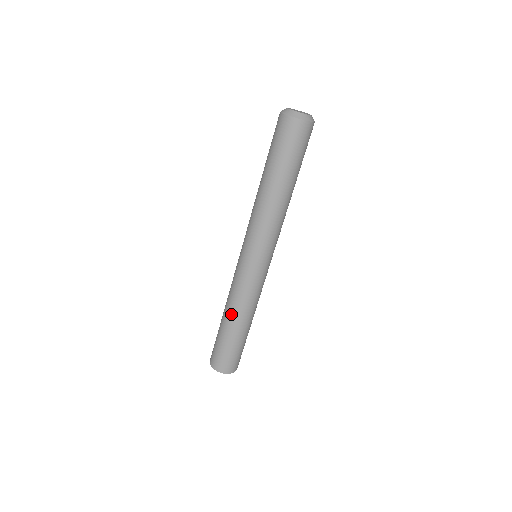
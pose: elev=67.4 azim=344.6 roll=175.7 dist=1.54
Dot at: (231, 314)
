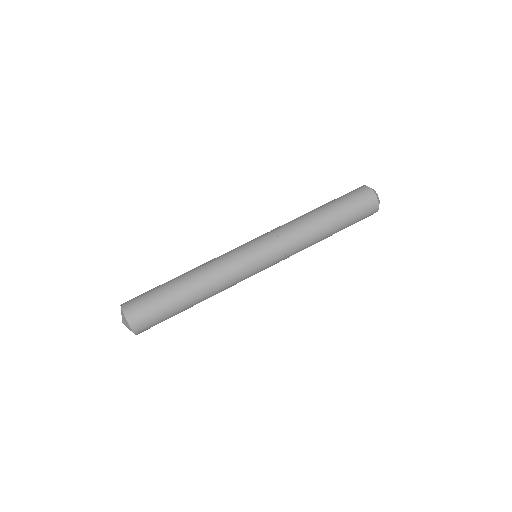
Dot at: (192, 271)
